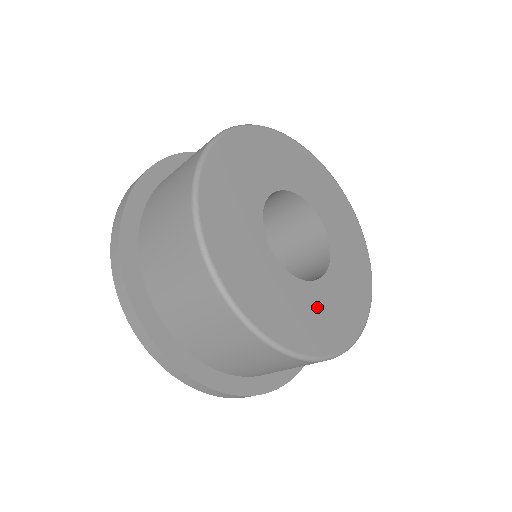
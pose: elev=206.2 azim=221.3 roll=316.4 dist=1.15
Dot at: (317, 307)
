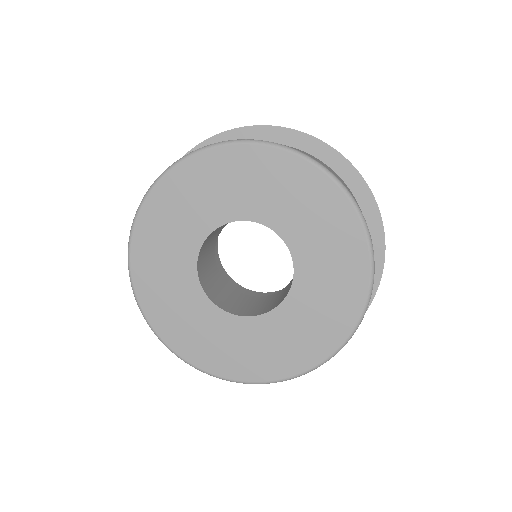
Dot at: (230, 338)
